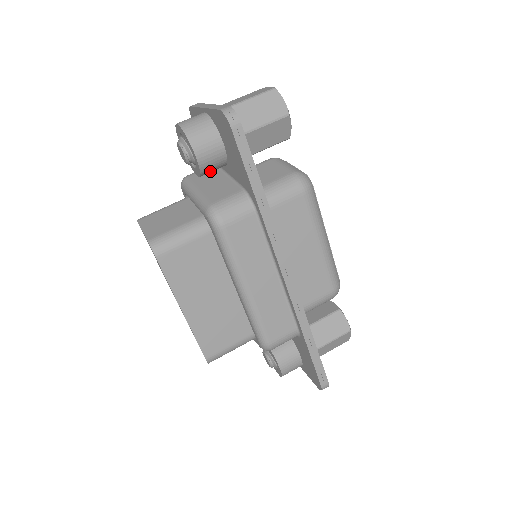
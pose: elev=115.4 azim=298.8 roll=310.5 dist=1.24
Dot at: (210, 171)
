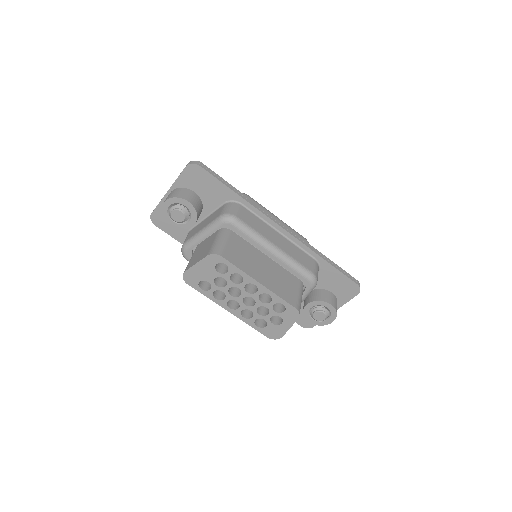
Dot at: (199, 215)
